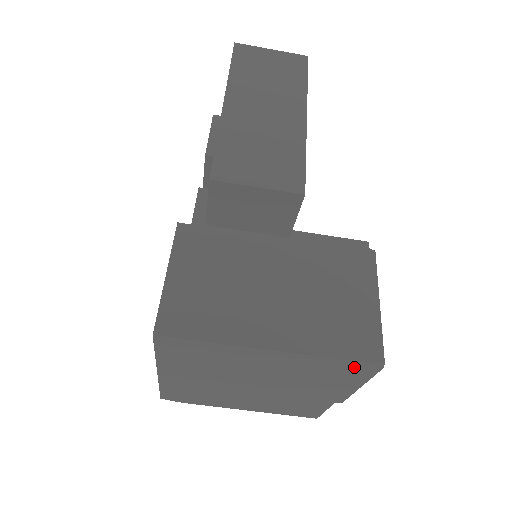
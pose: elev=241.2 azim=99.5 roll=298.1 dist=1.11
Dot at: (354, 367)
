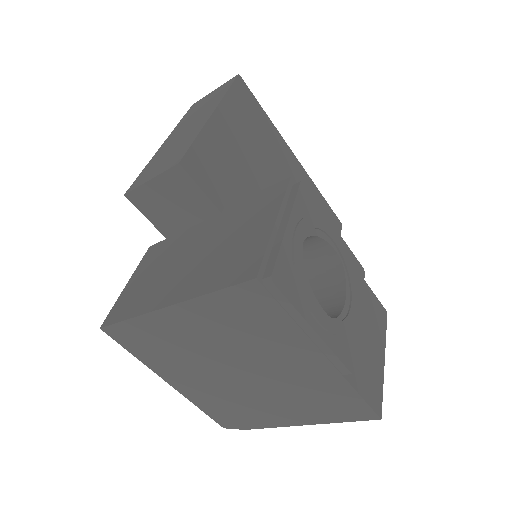
Dot at: (250, 296)
